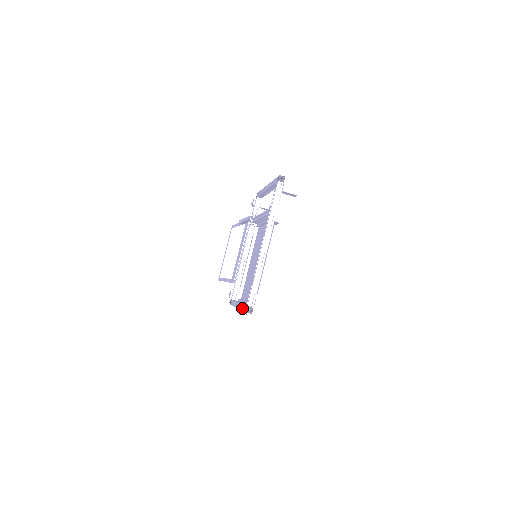
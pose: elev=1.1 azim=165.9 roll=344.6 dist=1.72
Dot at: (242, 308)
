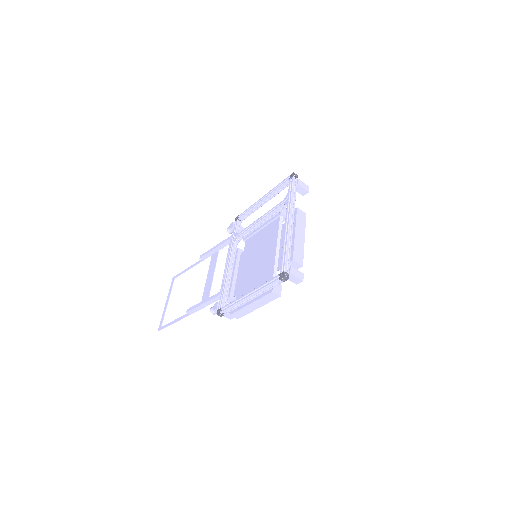
Dot at: (268, 283)
